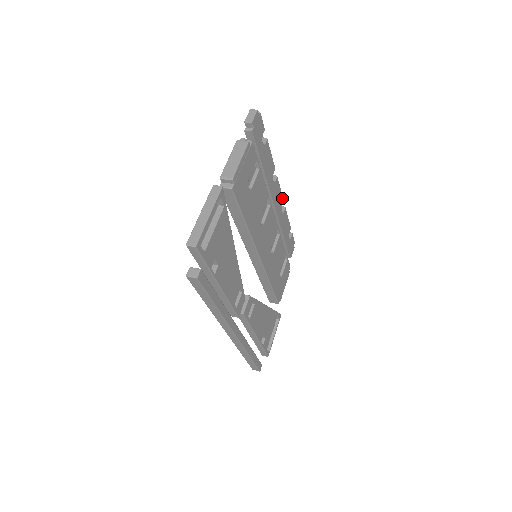
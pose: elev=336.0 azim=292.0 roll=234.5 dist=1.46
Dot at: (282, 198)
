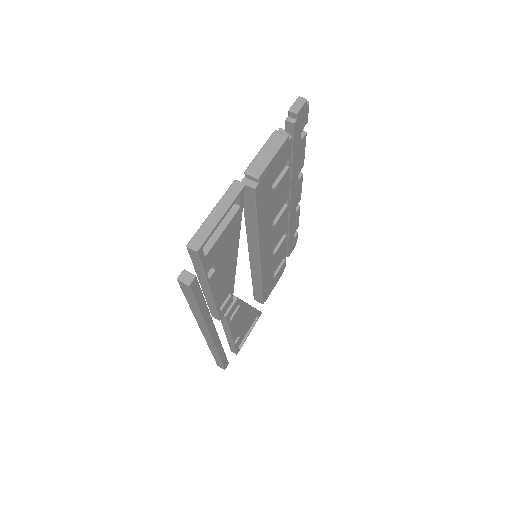
Dot at: (300, 196)
